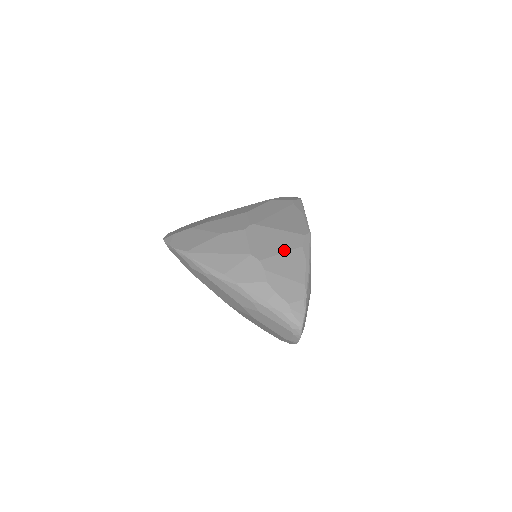
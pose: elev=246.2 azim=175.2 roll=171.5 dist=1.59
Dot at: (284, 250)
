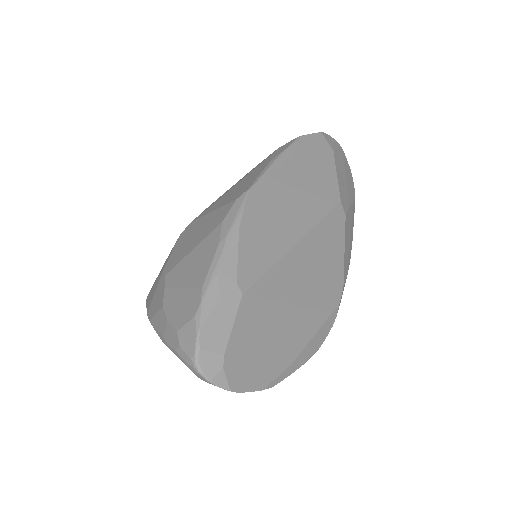
Dot at: (198, 242)
